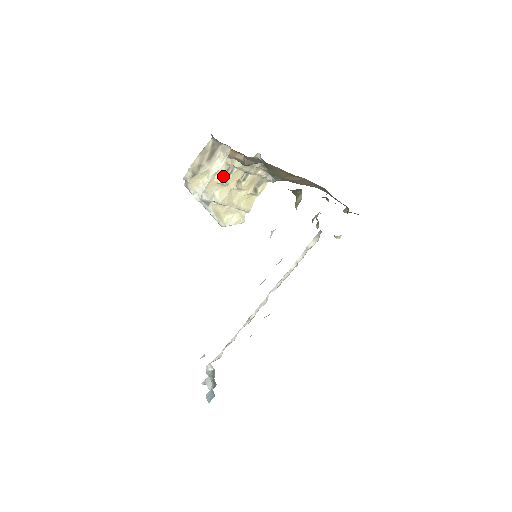
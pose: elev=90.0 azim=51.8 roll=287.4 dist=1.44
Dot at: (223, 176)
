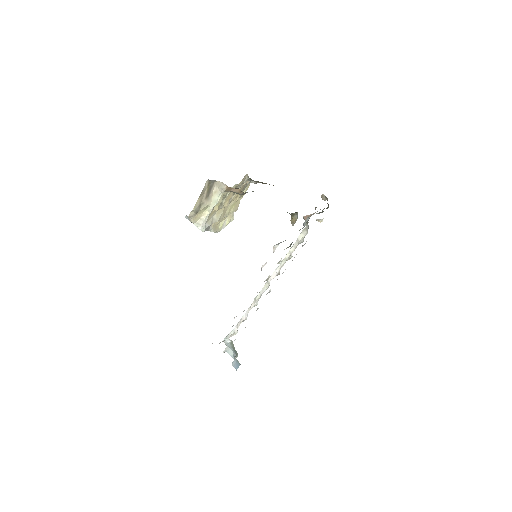
Dot at: occluded
